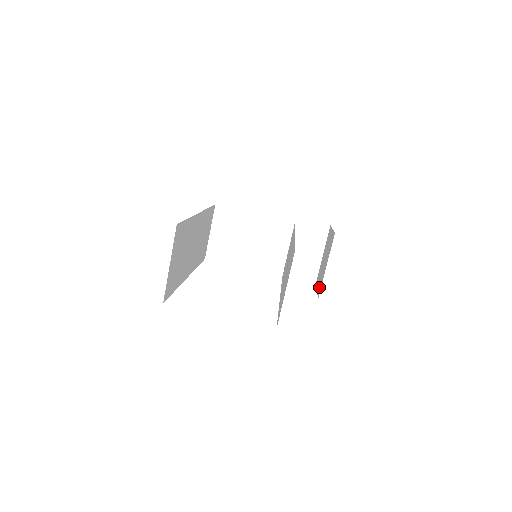
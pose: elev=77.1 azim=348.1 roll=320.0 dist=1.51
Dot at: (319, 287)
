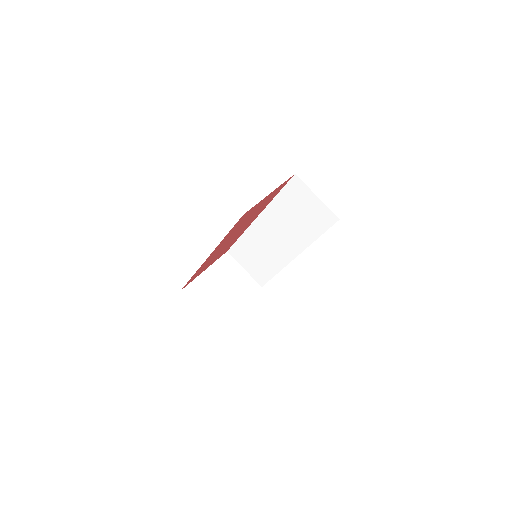
Dot at: occluded
